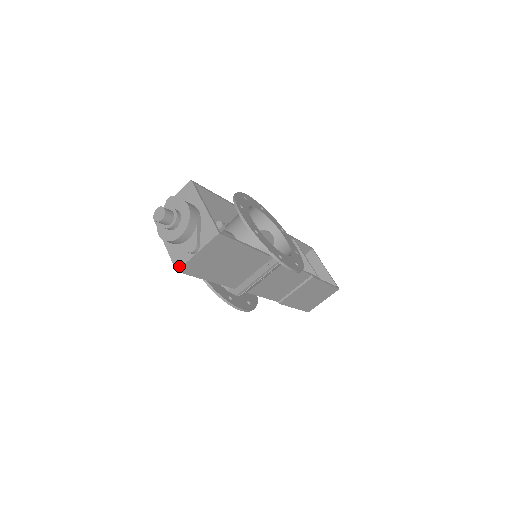
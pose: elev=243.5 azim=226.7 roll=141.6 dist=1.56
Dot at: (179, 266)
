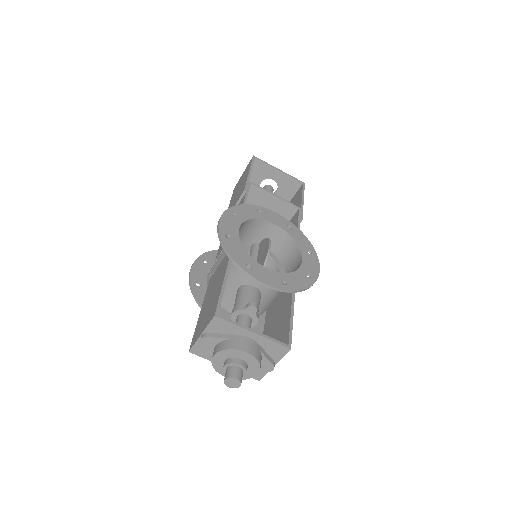
Dot at: (260, 378)
